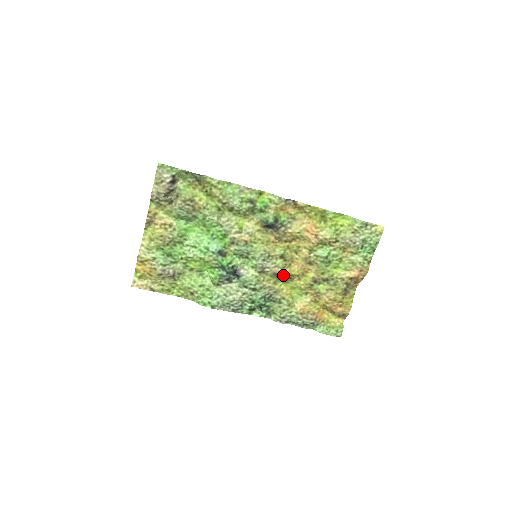
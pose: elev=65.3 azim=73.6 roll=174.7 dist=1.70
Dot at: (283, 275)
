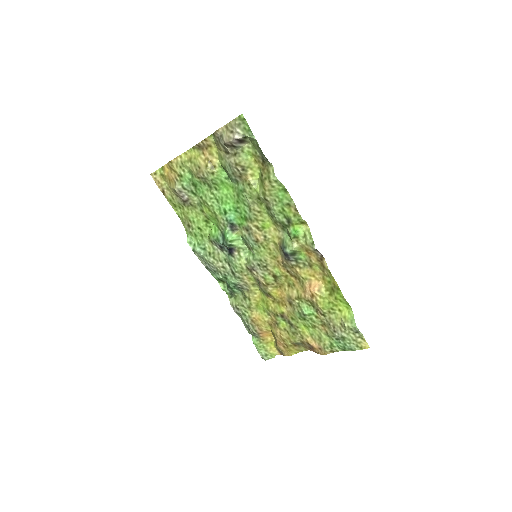
Dot at: (264, 287)
